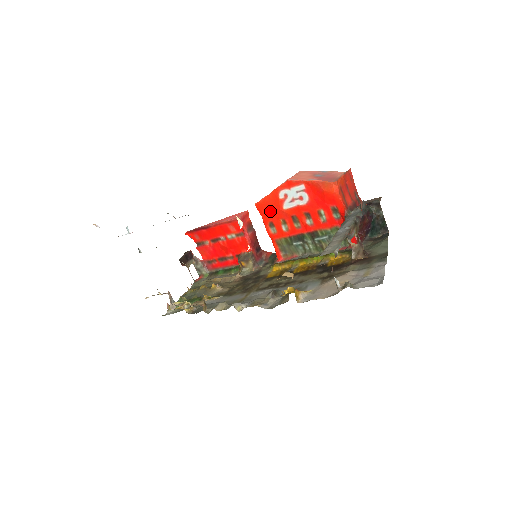
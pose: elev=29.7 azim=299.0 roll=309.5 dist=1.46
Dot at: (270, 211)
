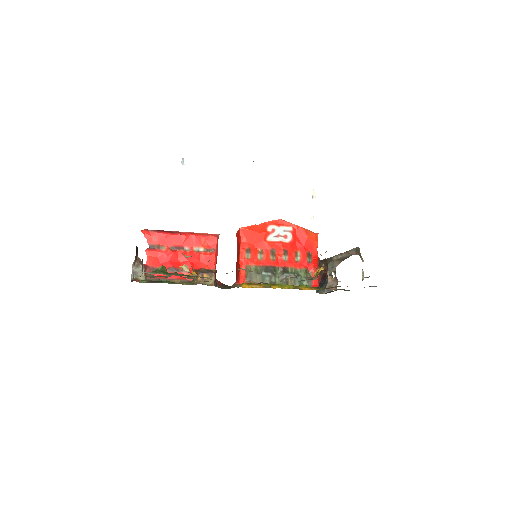
Dot at: (253, 238)
